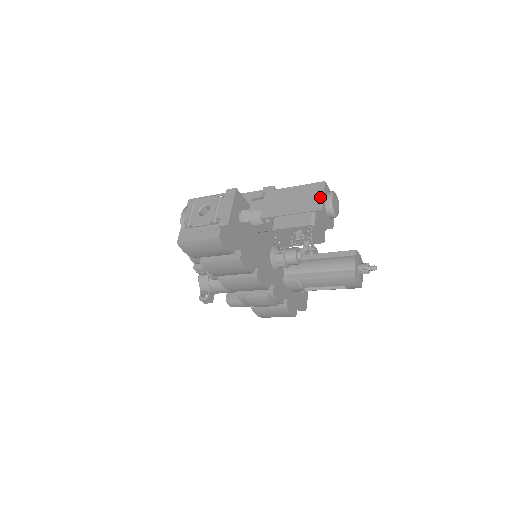
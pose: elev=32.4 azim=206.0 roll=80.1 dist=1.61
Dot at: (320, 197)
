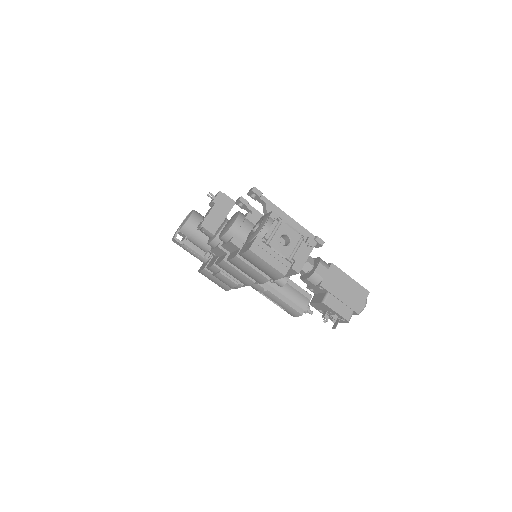
Dot at: (362, 303)
